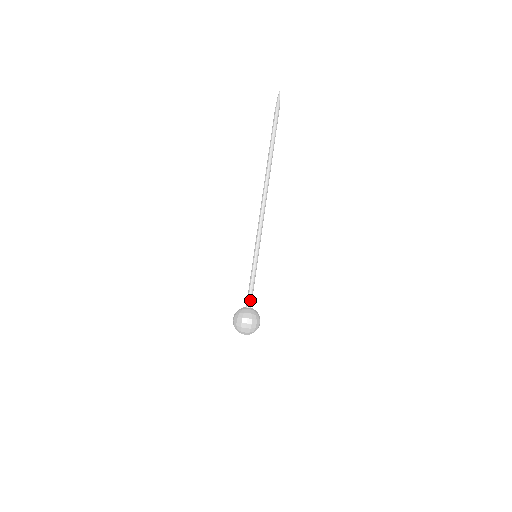
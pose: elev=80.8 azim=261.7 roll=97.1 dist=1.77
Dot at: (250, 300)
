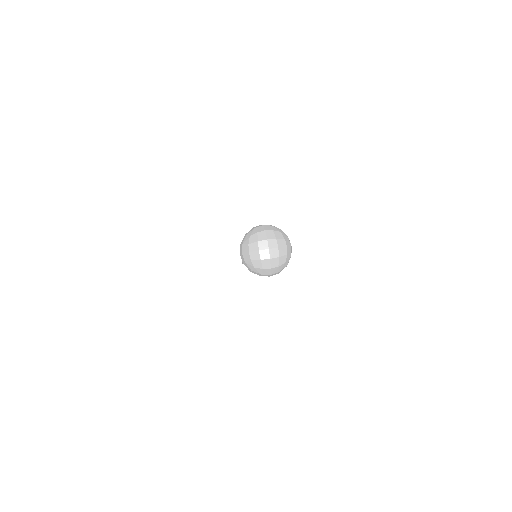
Dot at: occluded
